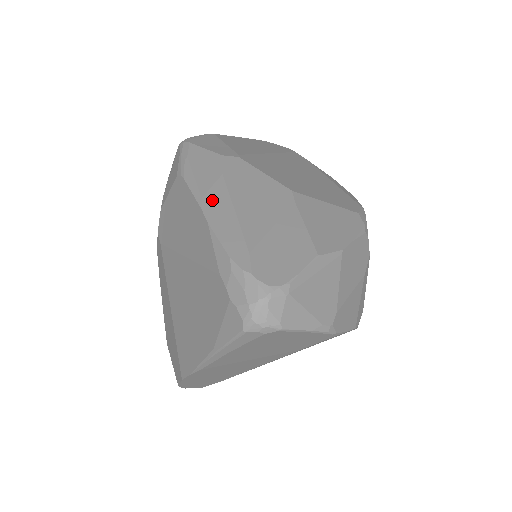
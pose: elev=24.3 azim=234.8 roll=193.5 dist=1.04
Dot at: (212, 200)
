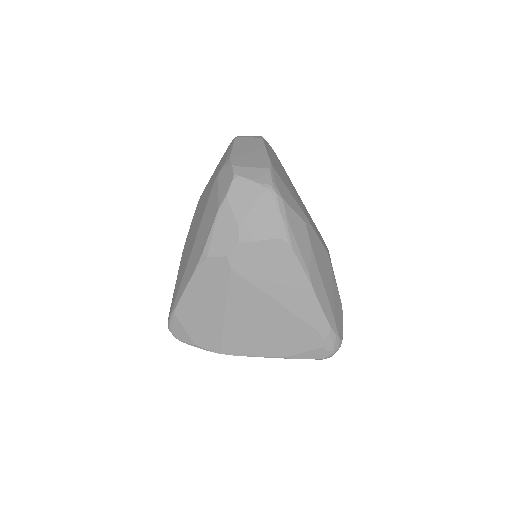
Dot at: (314, 277)
